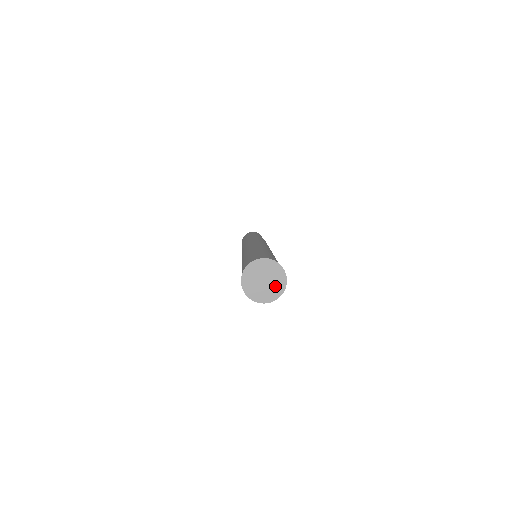
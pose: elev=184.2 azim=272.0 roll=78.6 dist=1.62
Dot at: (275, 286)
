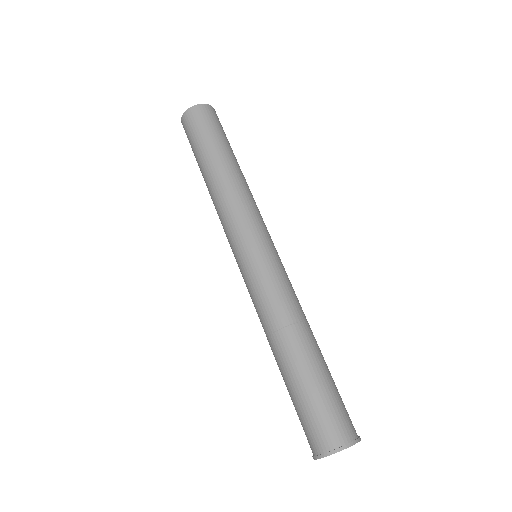
Dot at: occluded
